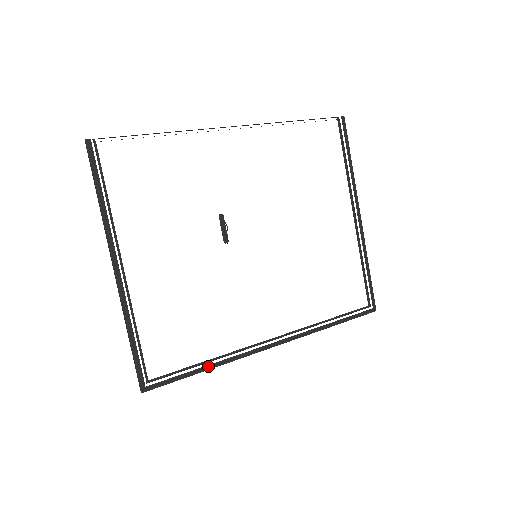
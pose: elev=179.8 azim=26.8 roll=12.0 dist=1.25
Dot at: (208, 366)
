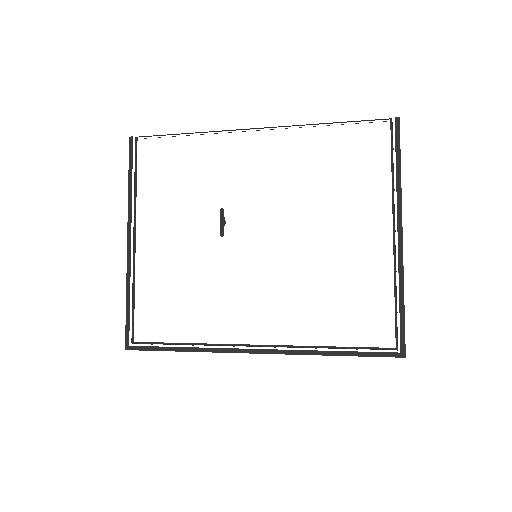
Dot at: (185, 348)
